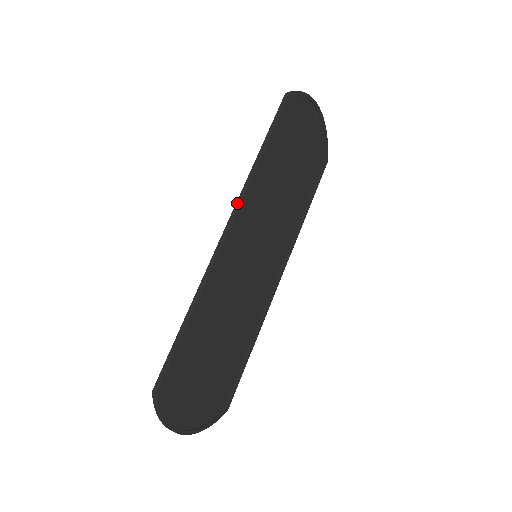
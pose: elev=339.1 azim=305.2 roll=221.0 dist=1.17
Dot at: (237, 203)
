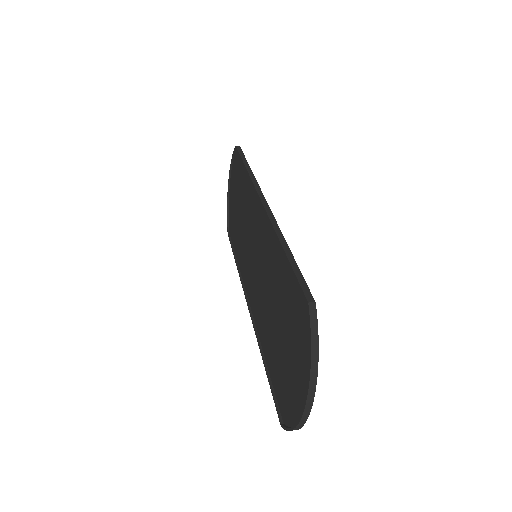
Dot at: (256, 187)
